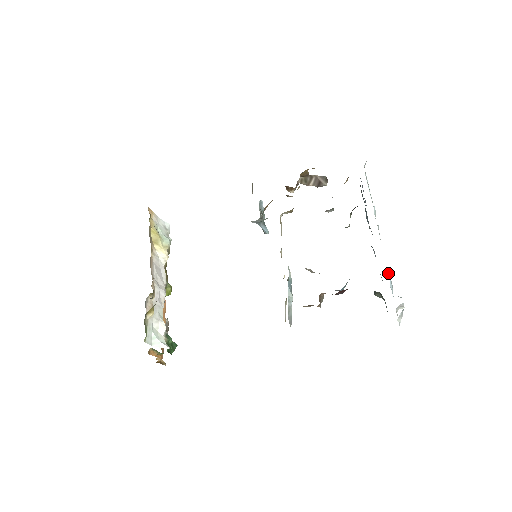
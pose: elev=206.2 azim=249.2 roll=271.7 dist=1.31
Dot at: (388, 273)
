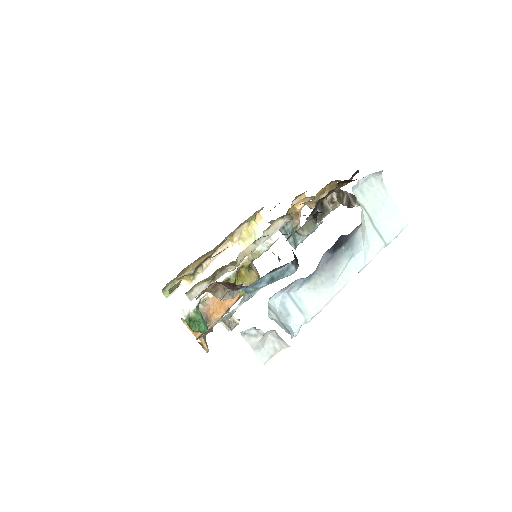
Dot at: (311, 303)
